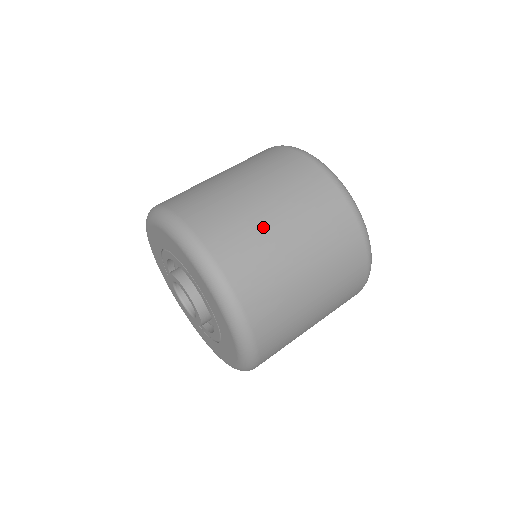
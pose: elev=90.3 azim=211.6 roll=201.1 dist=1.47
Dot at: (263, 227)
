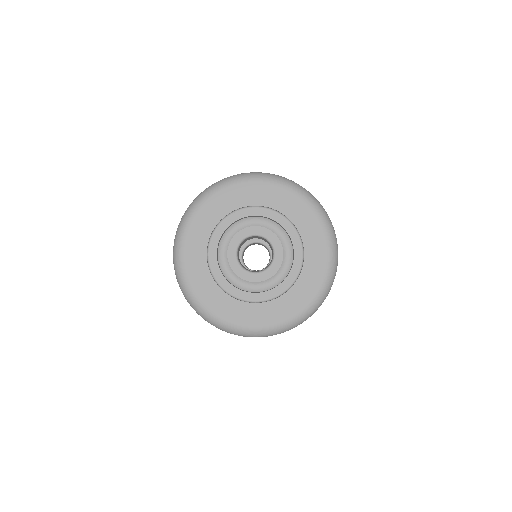
Dot at: occluded
